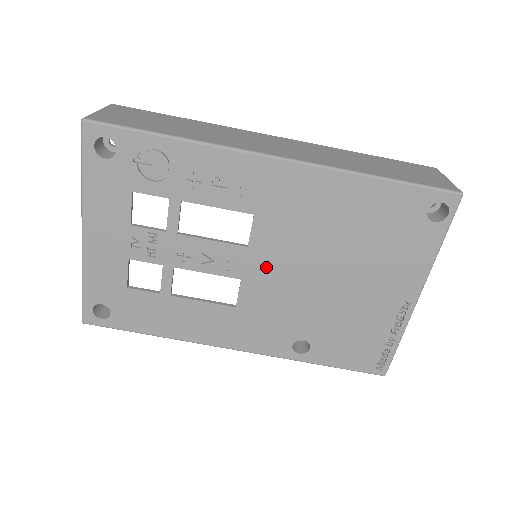
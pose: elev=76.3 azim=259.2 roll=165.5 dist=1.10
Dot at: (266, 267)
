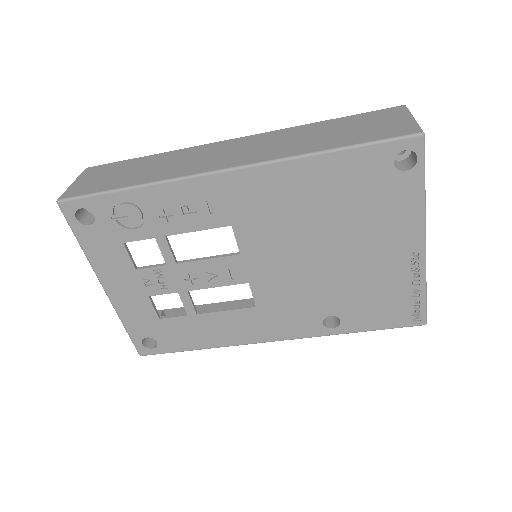
Dot at: (265, 265)
